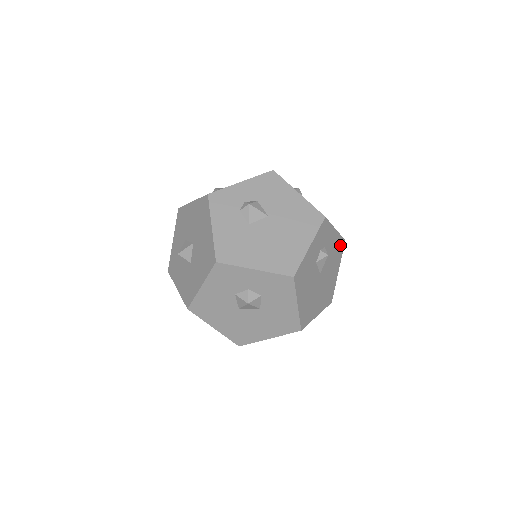
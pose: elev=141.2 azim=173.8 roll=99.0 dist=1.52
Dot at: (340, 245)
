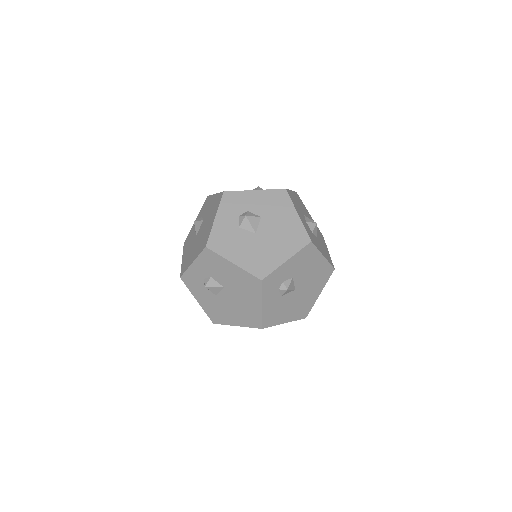
Dot at: (306, 252)
